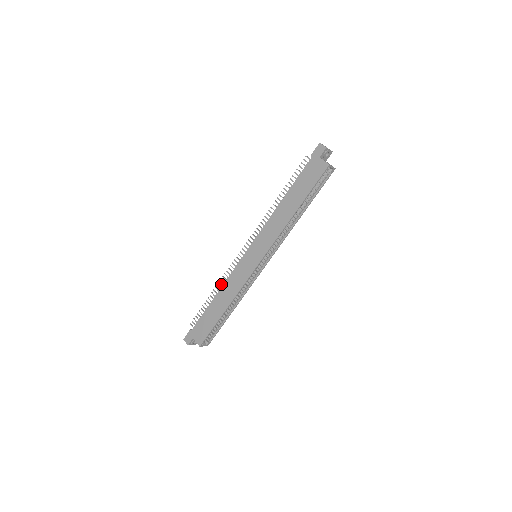
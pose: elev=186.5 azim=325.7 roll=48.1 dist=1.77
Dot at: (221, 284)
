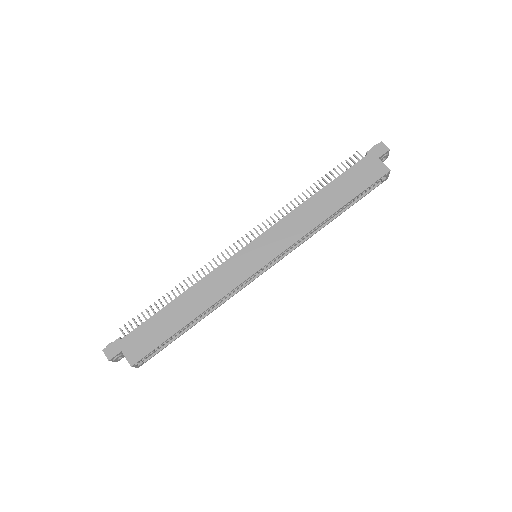
Dot at: (191, 281)
